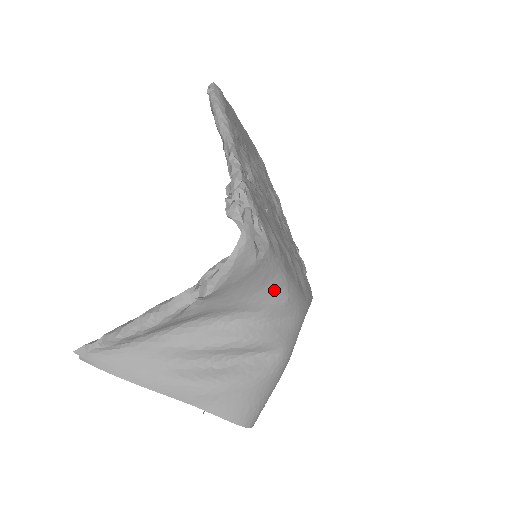
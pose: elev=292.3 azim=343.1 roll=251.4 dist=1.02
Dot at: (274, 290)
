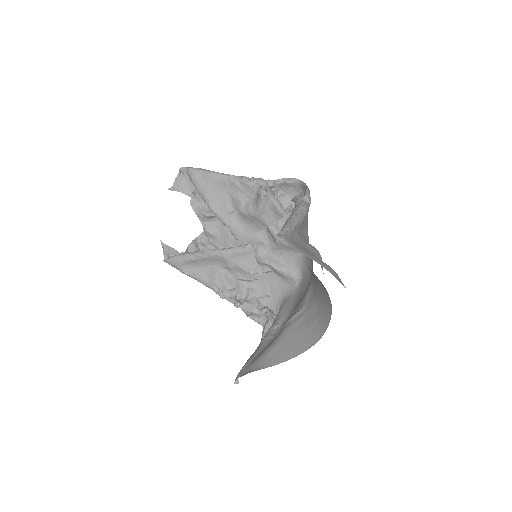
Dot at: occluded
